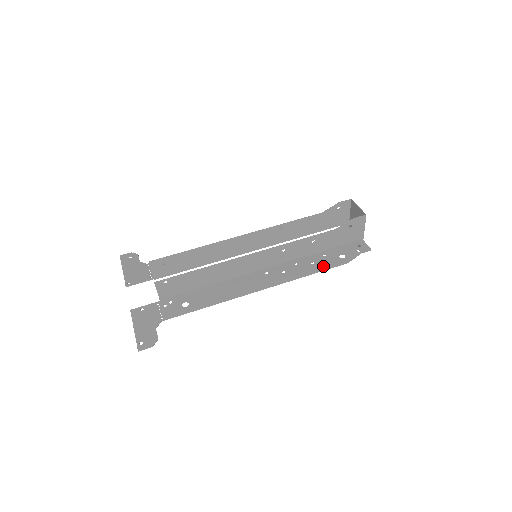
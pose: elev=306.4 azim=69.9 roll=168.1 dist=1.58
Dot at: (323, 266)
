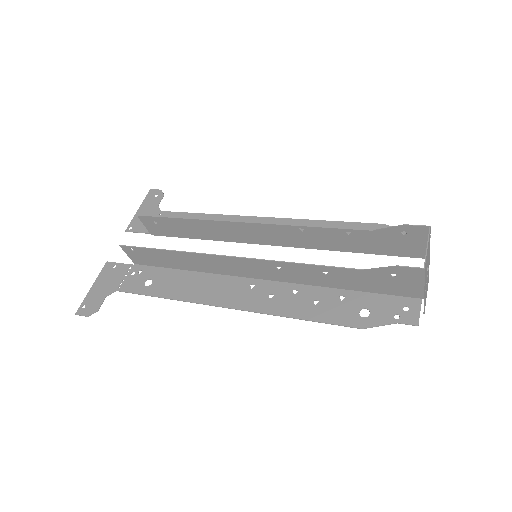
Dot at: (324, 315)
